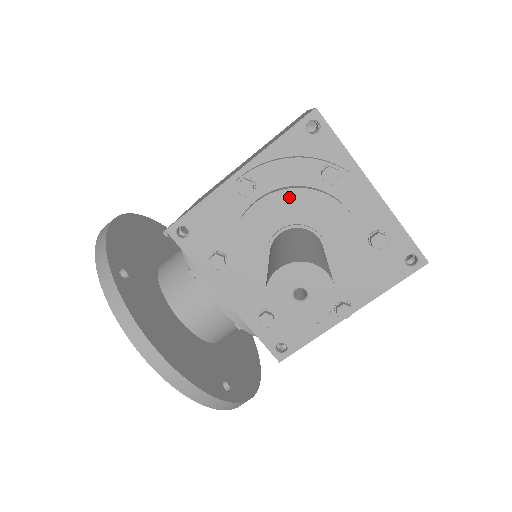
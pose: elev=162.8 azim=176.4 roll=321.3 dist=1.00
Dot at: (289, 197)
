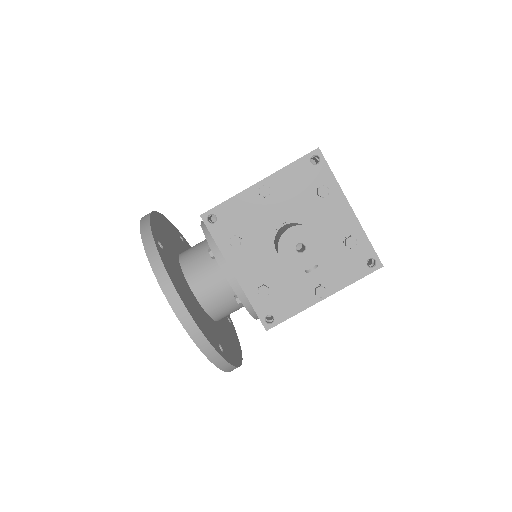
Dot at: (294, 201)
